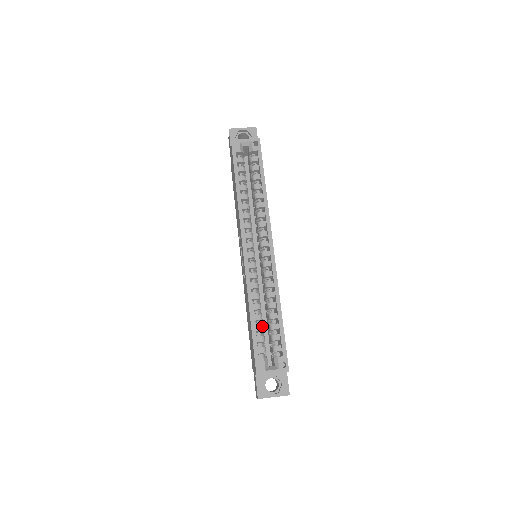
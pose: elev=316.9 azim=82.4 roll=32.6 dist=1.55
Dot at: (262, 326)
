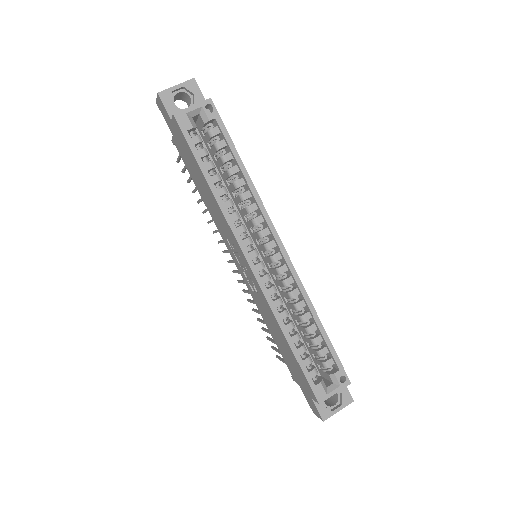
Dot at: (303, 346)
